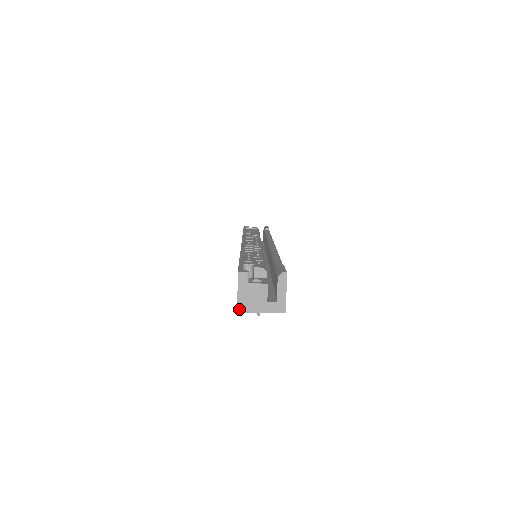
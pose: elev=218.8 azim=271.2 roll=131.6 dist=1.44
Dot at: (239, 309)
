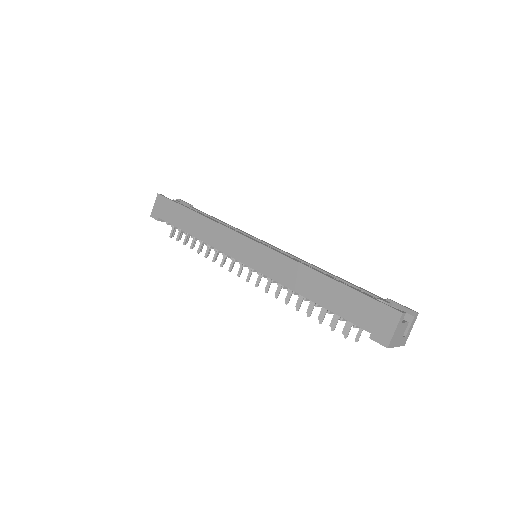
Dot at: (389, 345)
